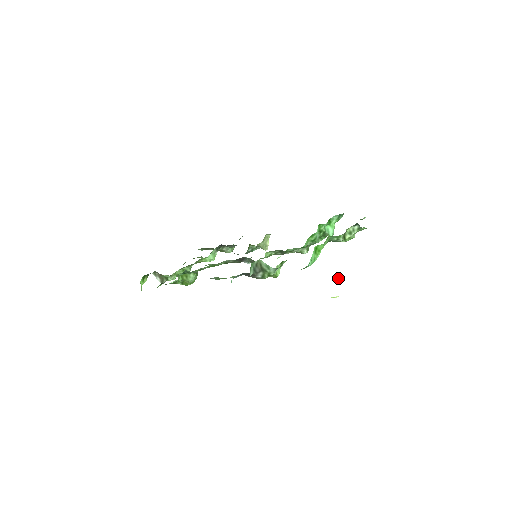
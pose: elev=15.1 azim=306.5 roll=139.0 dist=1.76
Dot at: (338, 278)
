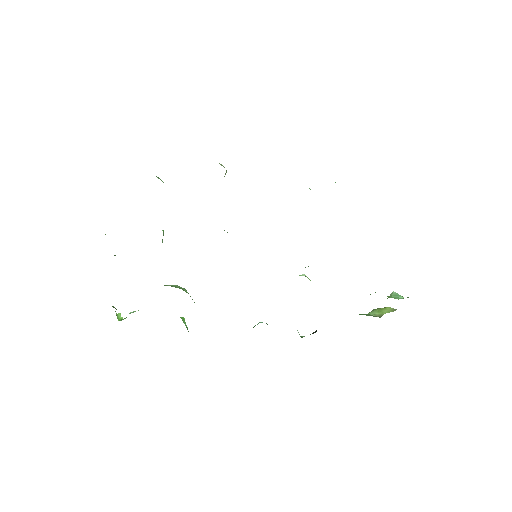
Dot at: occluded
